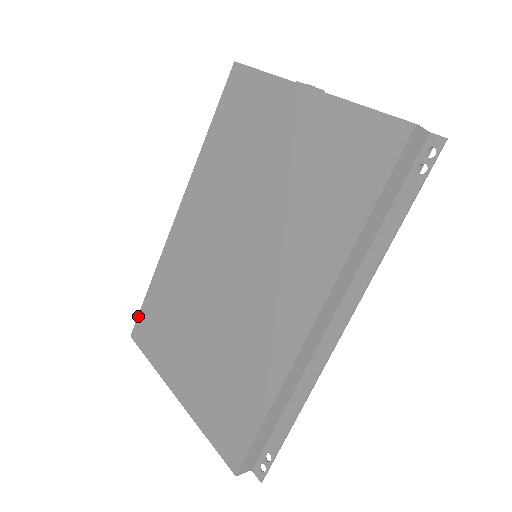
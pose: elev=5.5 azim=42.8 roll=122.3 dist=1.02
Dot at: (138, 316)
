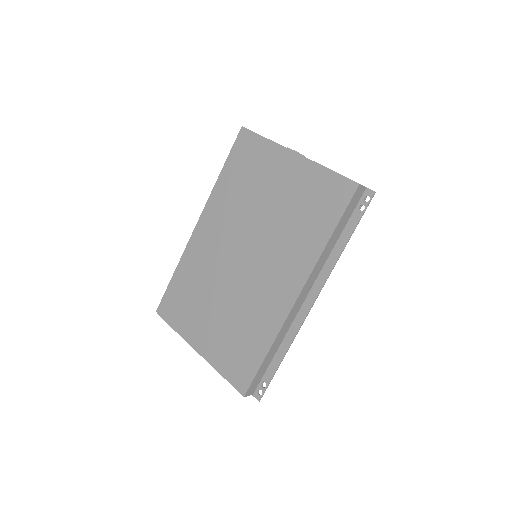
Dot at: (163, 298)
